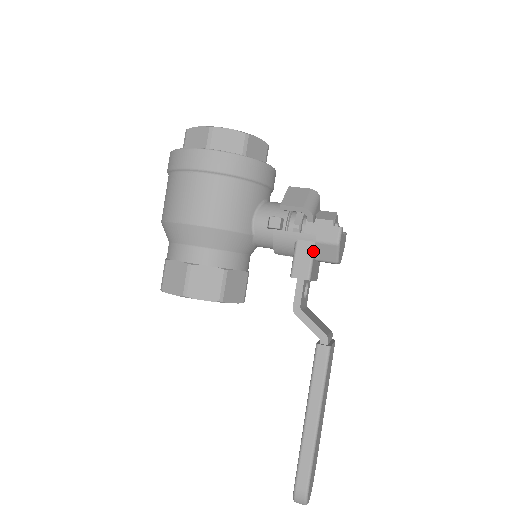
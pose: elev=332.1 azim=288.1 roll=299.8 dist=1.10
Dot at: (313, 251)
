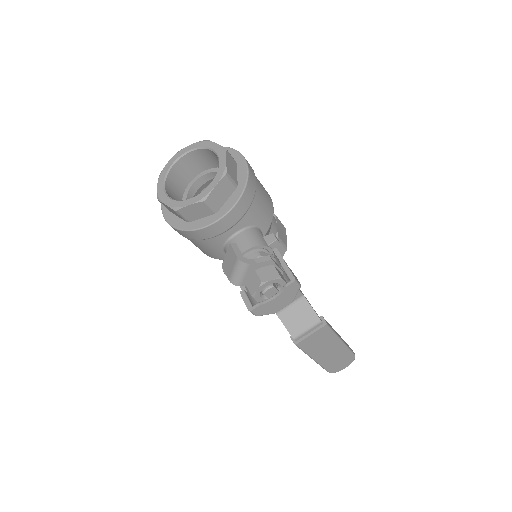
Dot at: occluded
